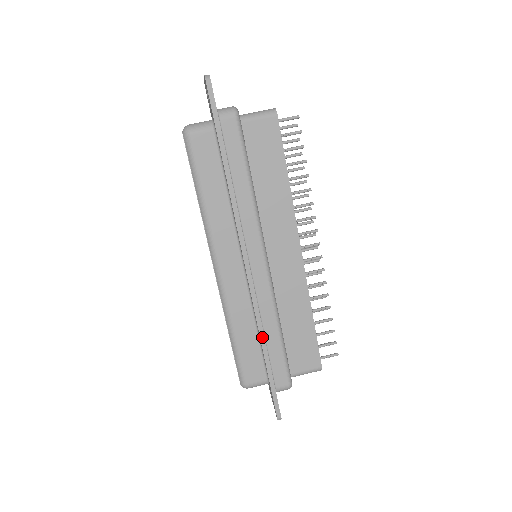
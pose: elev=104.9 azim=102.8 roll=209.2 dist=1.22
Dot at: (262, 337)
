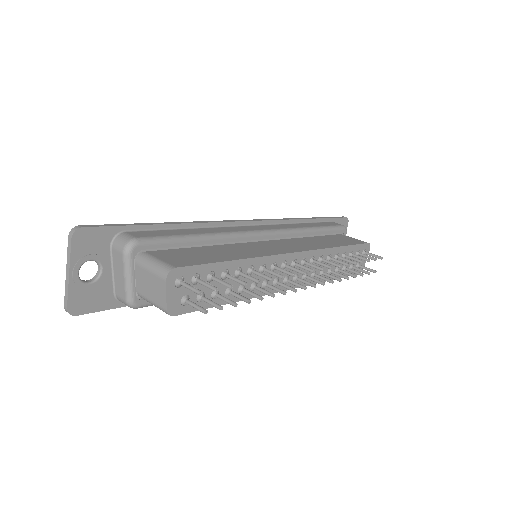
Dot at: (191, 222)
